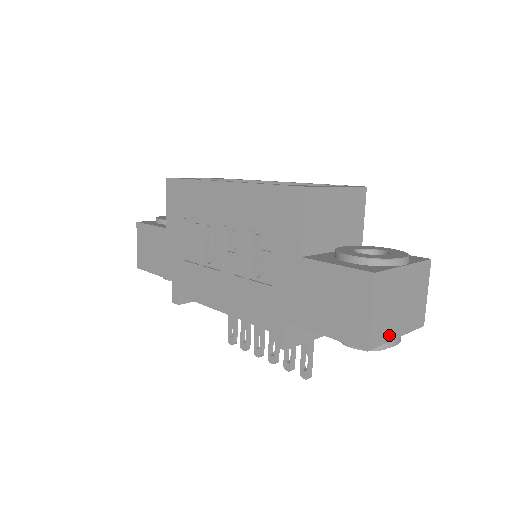
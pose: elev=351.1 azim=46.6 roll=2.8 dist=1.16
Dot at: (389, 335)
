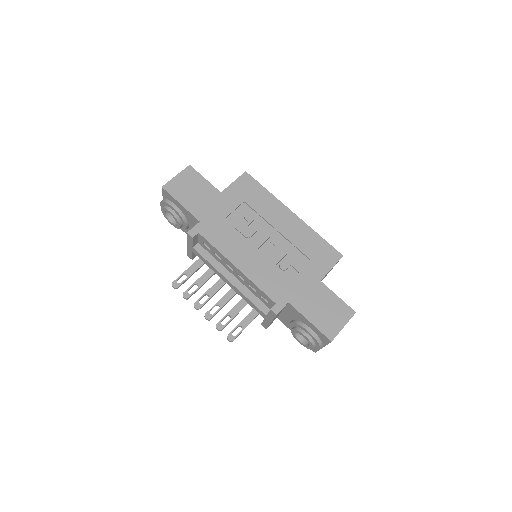
Dot at: occluded
